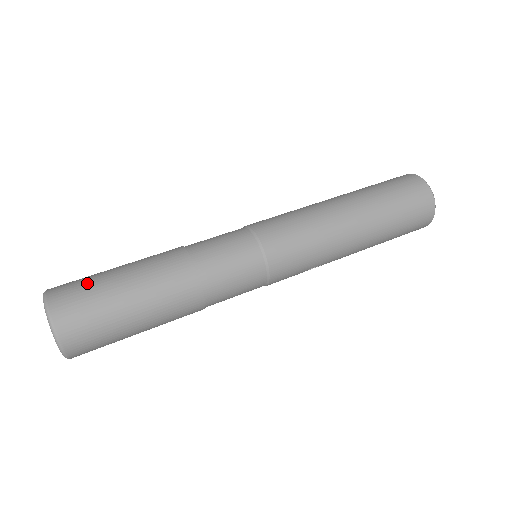
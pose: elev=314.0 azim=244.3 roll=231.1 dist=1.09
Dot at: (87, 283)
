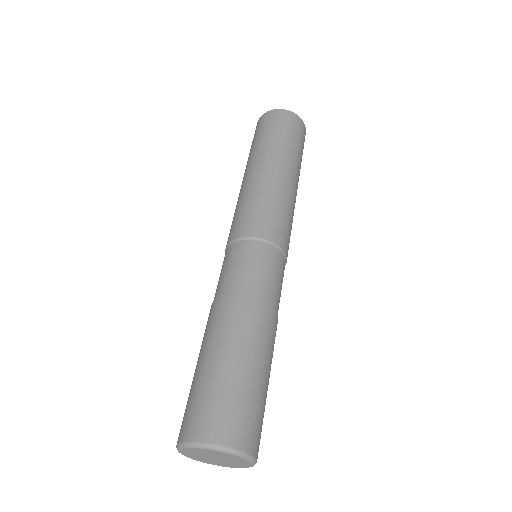
Dot at: (219, 397)
